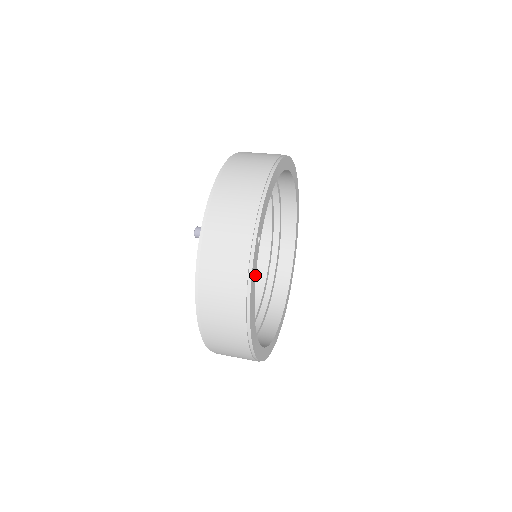
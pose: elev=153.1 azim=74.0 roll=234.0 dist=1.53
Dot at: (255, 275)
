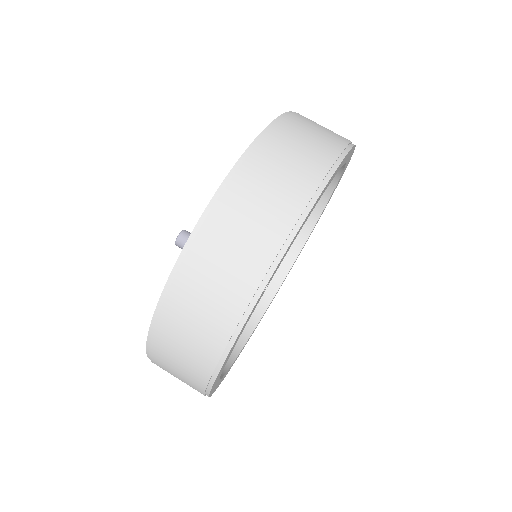
Dot at: (243, 329)
